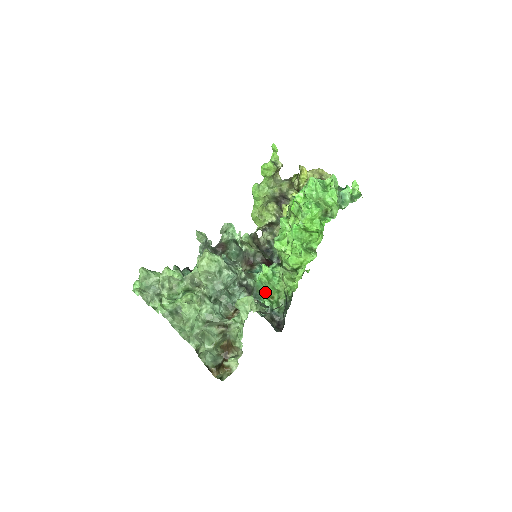
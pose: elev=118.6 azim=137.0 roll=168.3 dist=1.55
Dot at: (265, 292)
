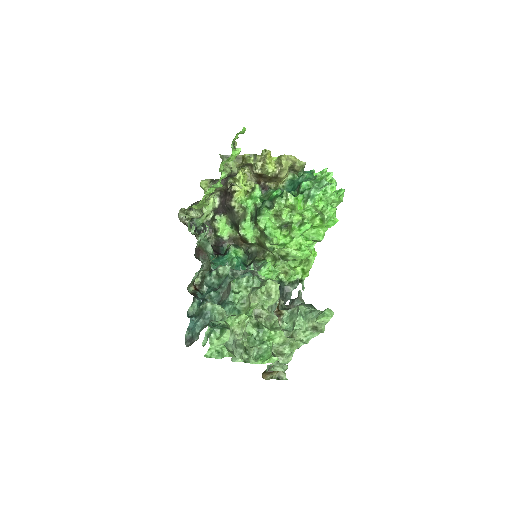
Dot at: occluded
